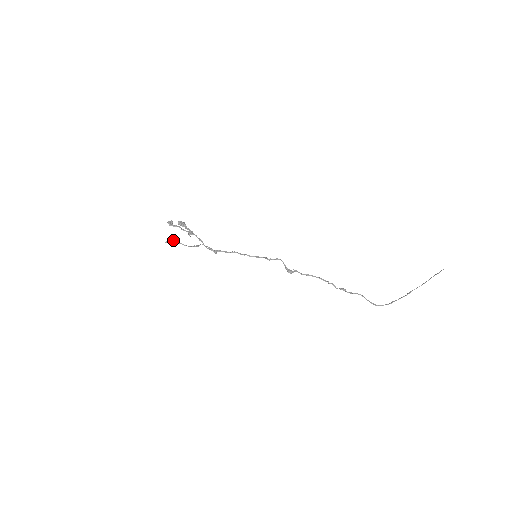
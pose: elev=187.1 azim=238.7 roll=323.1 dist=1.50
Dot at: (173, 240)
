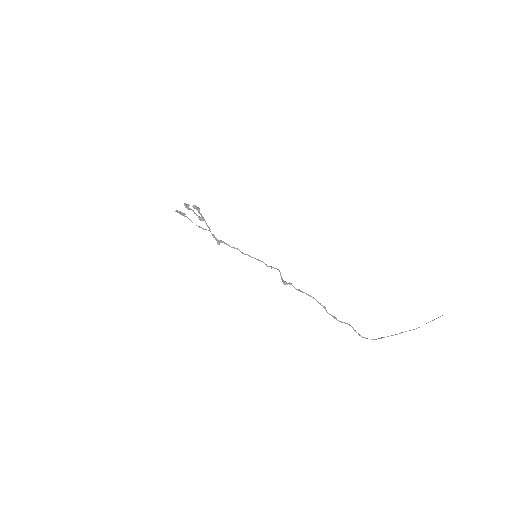
Dot at: (184, 213)
